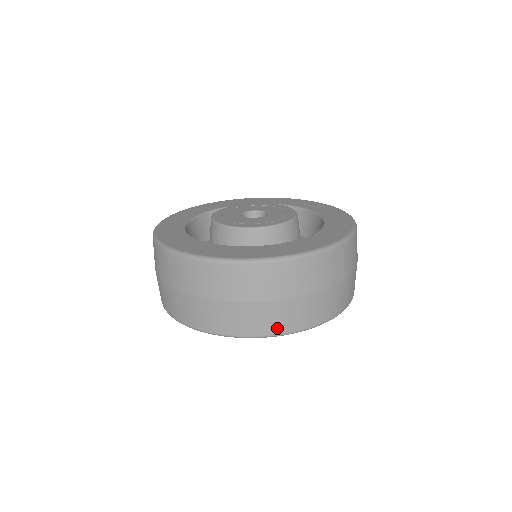
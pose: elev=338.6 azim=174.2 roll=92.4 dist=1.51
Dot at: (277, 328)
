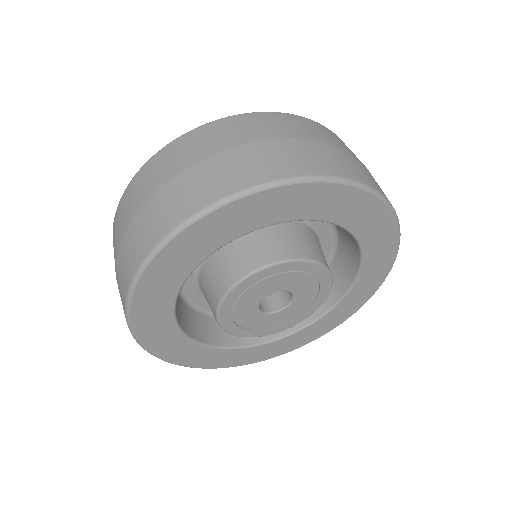
Dot at: (166, 225)
